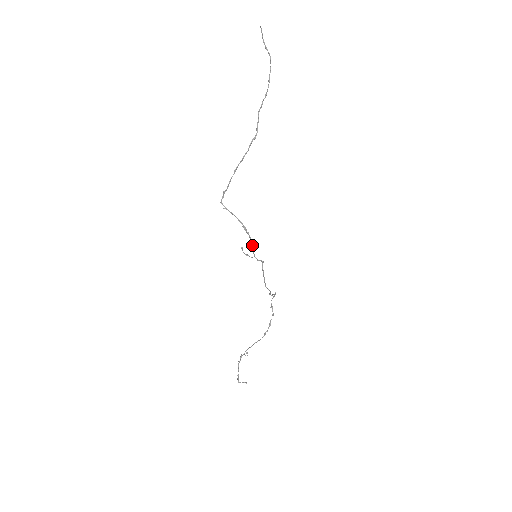
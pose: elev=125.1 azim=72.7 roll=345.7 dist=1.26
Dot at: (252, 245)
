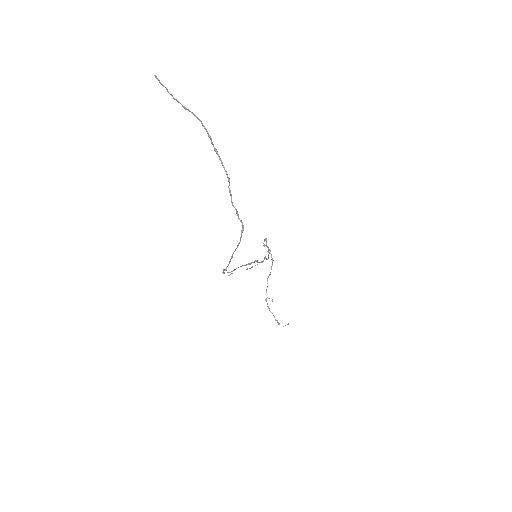
Dot at: occluded
